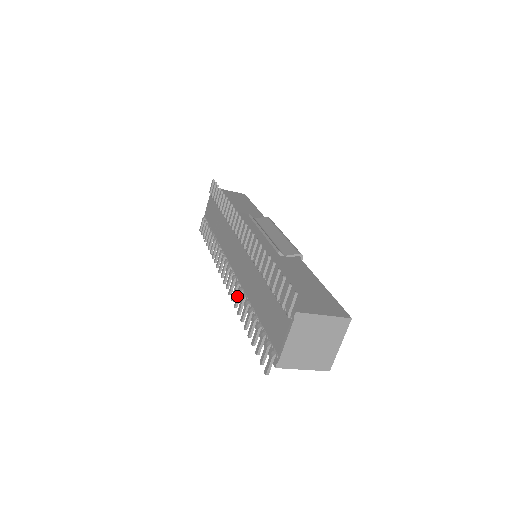
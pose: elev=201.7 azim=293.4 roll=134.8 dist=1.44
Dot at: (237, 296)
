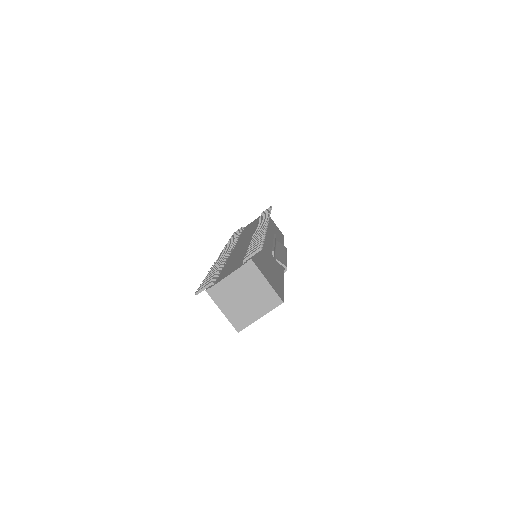
Dot at: (221, 259)
